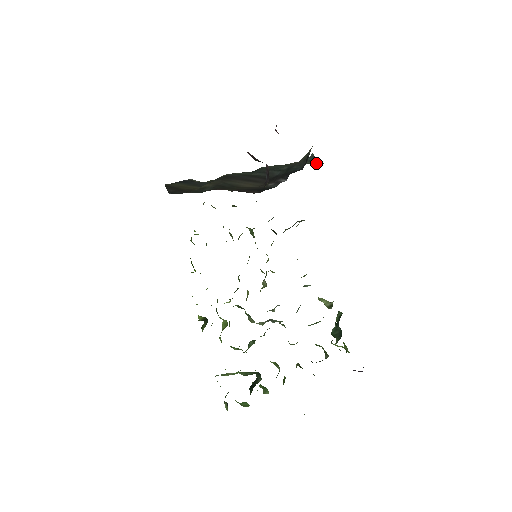
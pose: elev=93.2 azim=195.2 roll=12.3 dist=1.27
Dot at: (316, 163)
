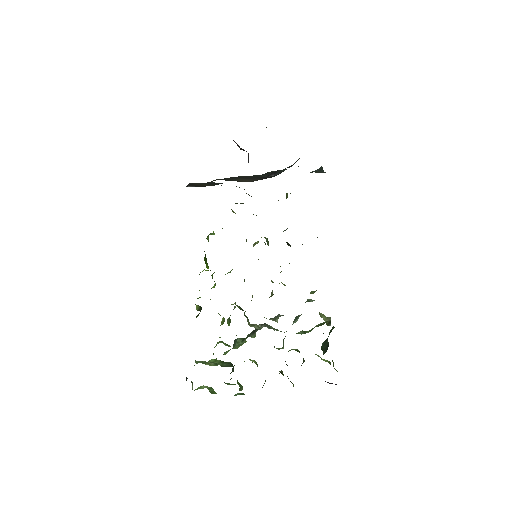
Dot at: (320, 172)
